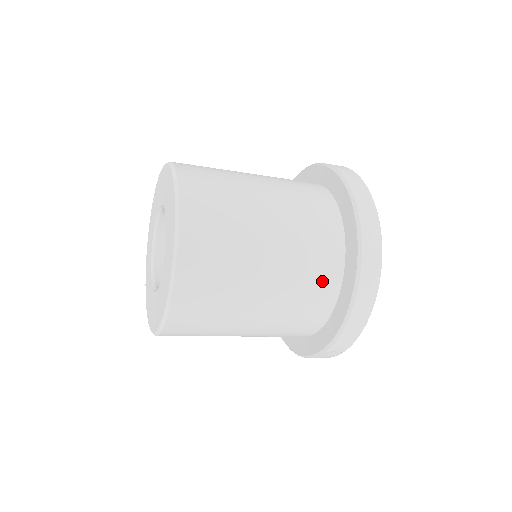
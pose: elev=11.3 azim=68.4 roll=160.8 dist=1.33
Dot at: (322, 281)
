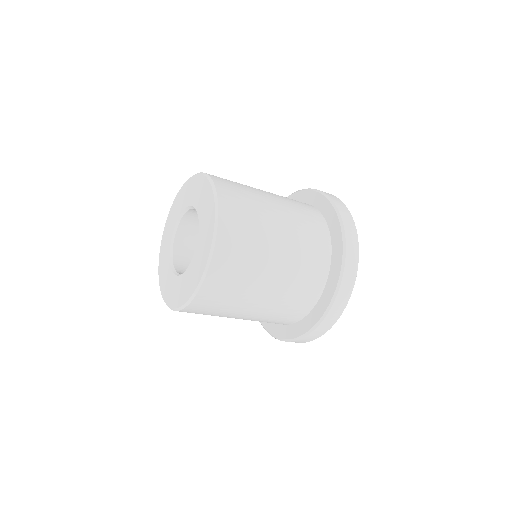
Dot at: (296, 310)
